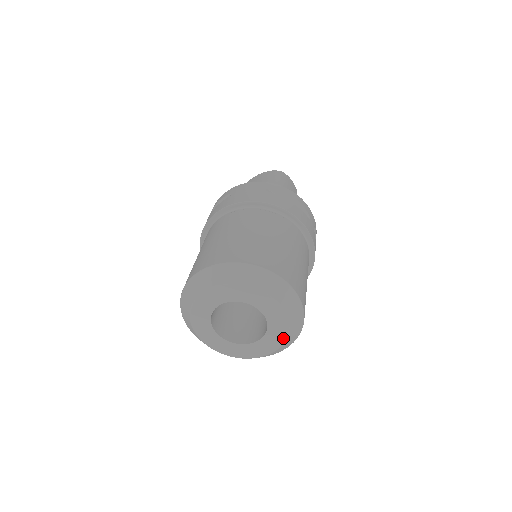
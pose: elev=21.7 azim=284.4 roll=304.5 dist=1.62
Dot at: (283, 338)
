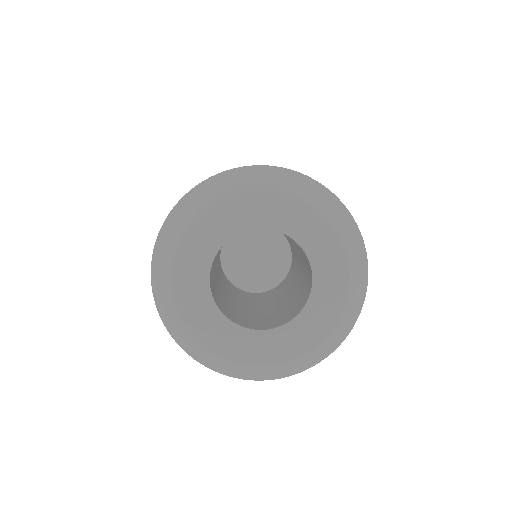
Dot at: (315, 341)
